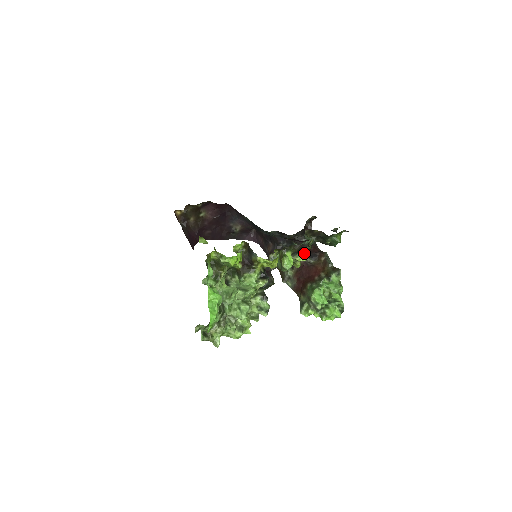
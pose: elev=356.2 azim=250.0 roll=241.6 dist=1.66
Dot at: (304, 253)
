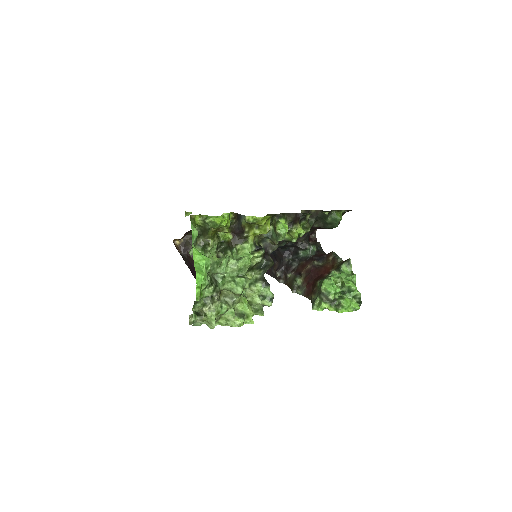
Dot at: (311, 259)
